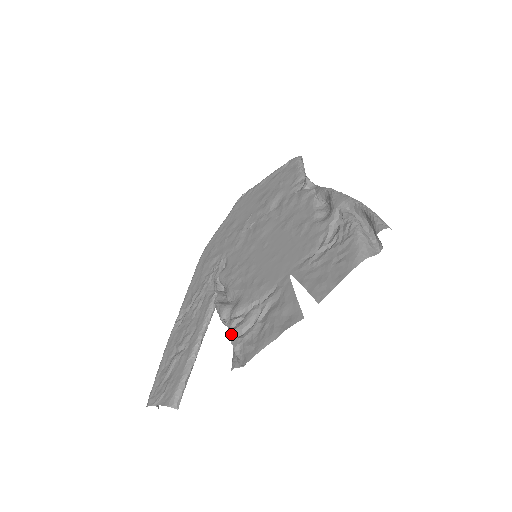
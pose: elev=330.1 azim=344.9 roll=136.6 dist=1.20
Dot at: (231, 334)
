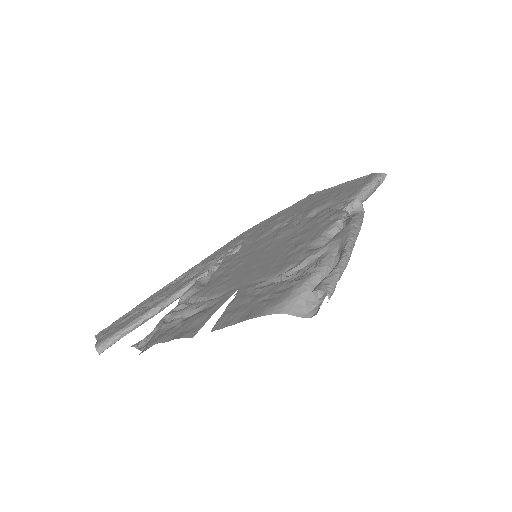
Dot at: (166, 315)
